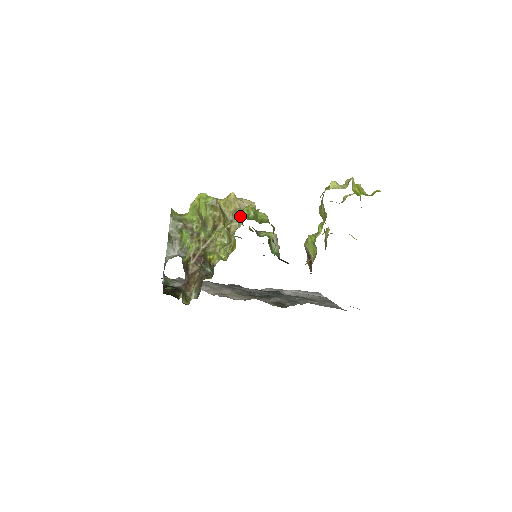
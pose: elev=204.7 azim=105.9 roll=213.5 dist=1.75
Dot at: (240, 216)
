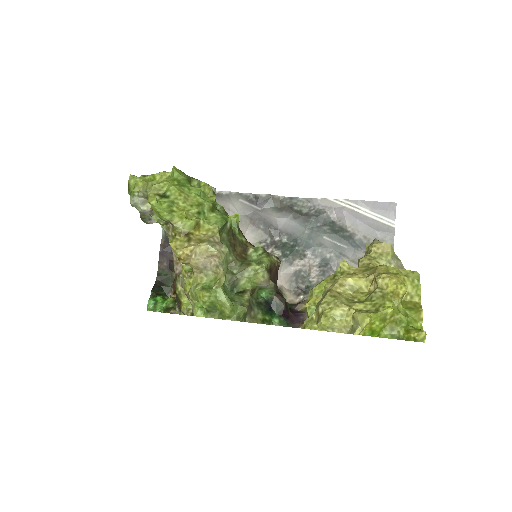
Dot at: (193, 298)
